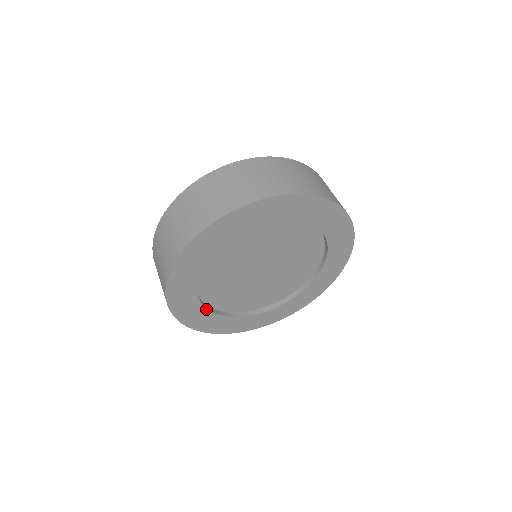
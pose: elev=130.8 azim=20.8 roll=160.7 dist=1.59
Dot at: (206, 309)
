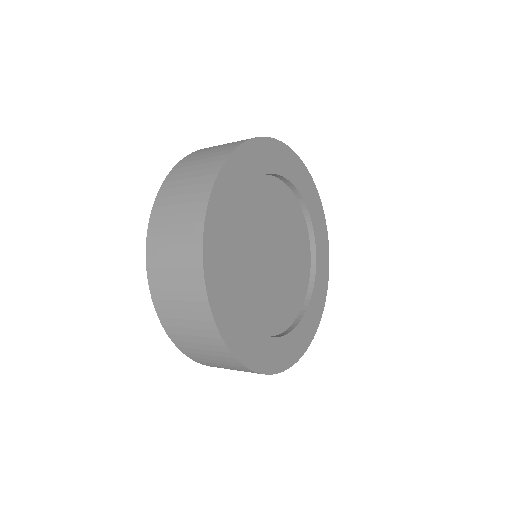
Dot at: (274, 338)
